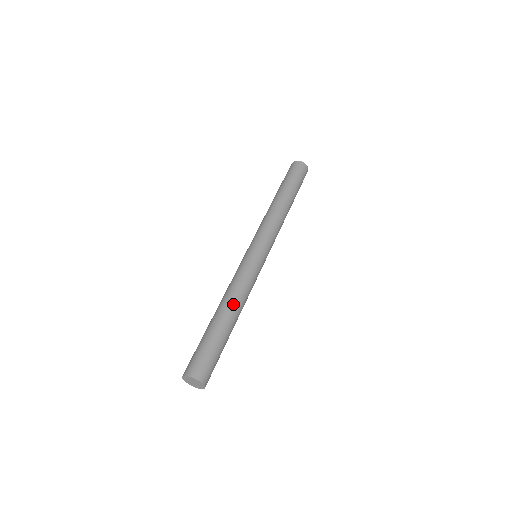
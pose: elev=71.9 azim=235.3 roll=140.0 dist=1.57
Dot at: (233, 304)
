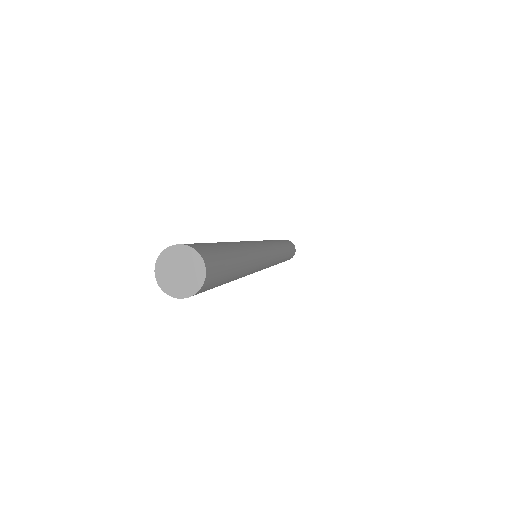
Dot at: (238, 243)
